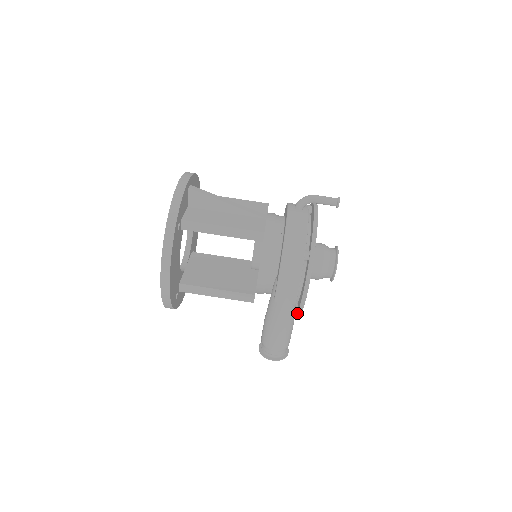
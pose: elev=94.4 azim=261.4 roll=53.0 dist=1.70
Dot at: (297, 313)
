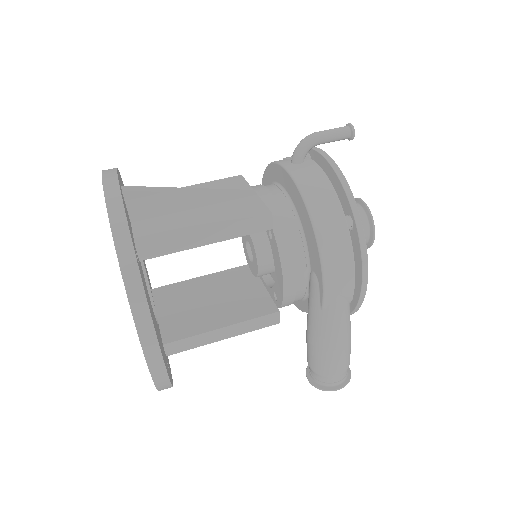
Dot at: (353, 311)
